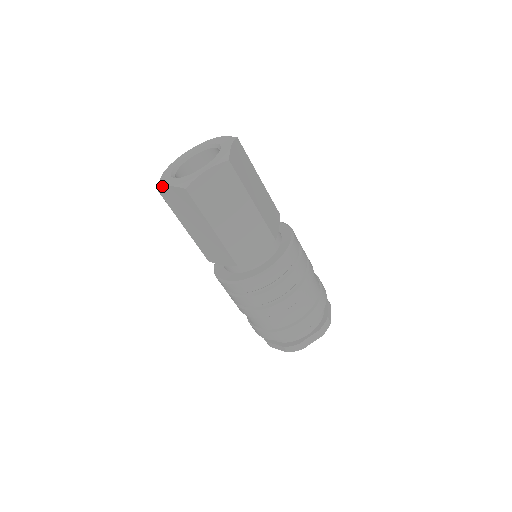
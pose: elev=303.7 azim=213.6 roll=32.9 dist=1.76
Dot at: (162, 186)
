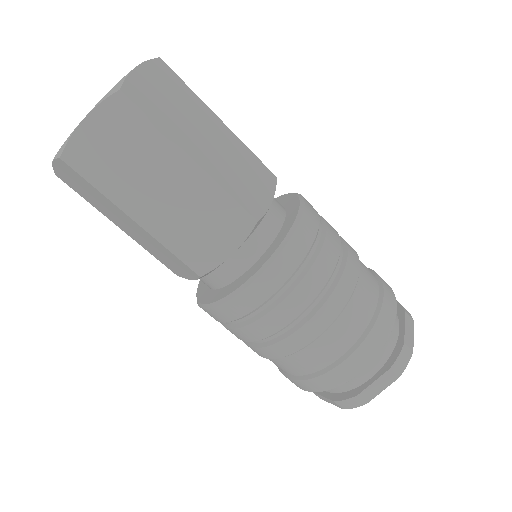
Dot at: (52, 166)
